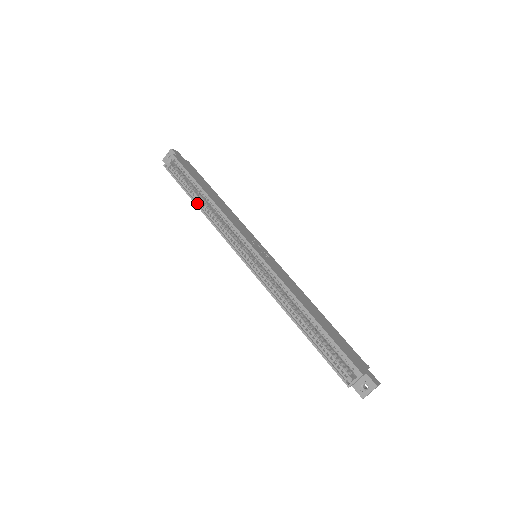
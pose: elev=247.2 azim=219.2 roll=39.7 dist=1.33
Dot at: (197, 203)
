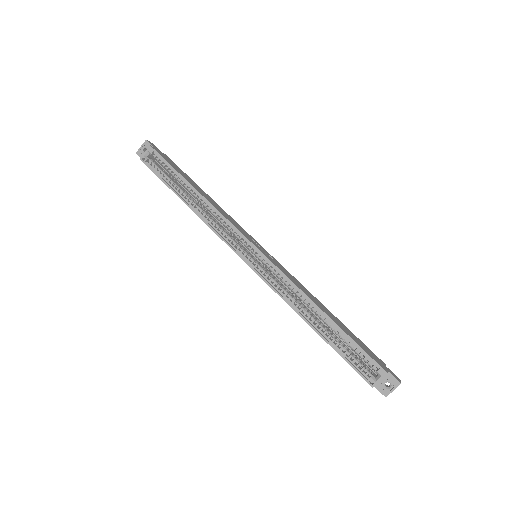
Dot at: (185, 200)
